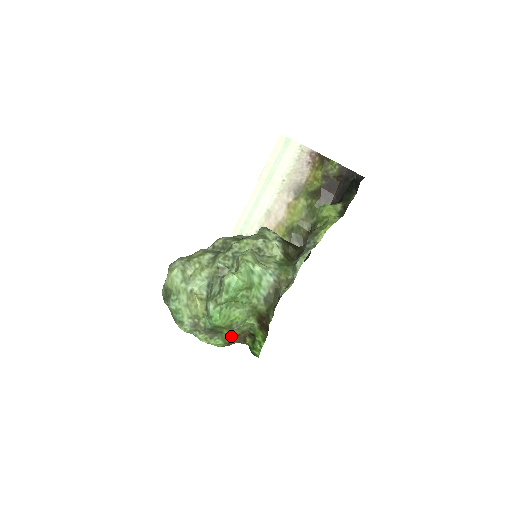
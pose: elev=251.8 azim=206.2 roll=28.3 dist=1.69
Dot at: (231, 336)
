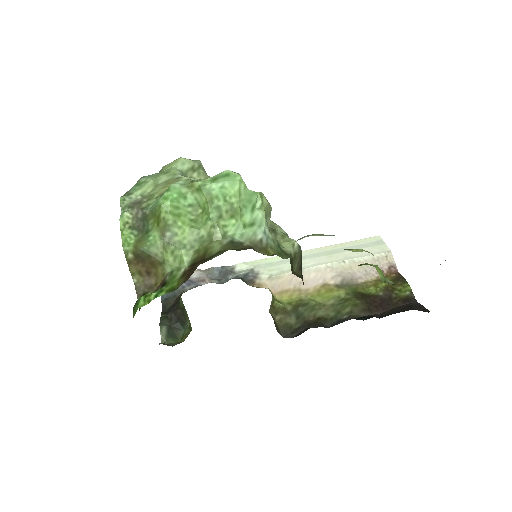
Dot at: (150, 244)
